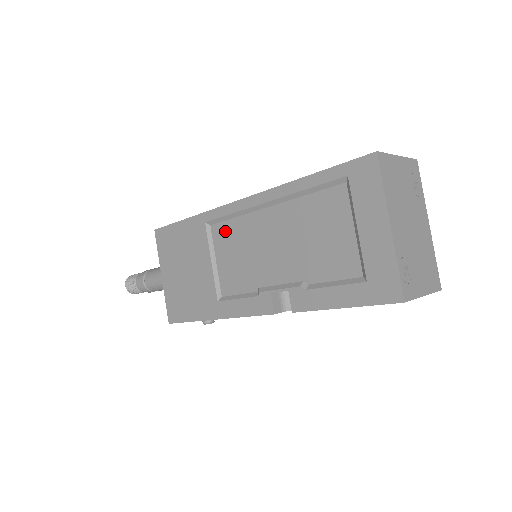
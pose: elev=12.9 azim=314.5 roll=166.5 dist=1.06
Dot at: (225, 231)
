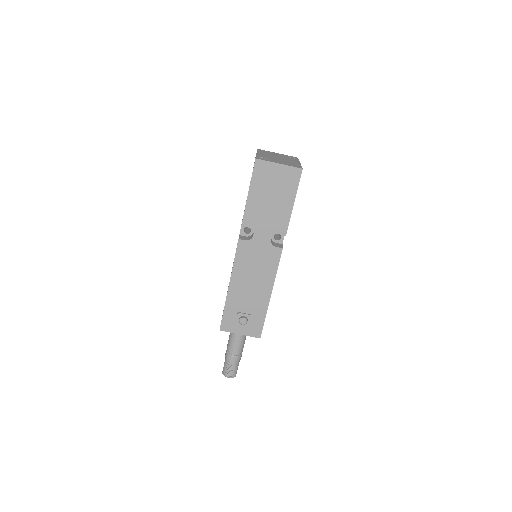
Dot at: occluded
